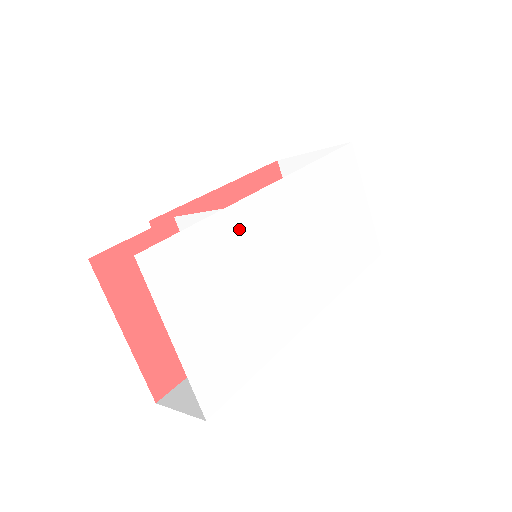
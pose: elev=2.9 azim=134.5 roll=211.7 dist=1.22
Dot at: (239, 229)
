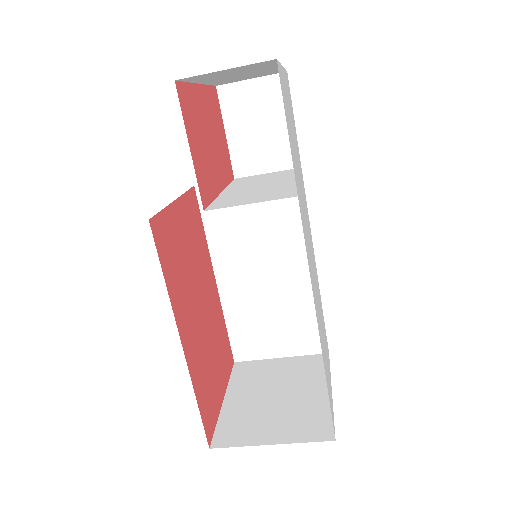
Dot at: (302, 179)
